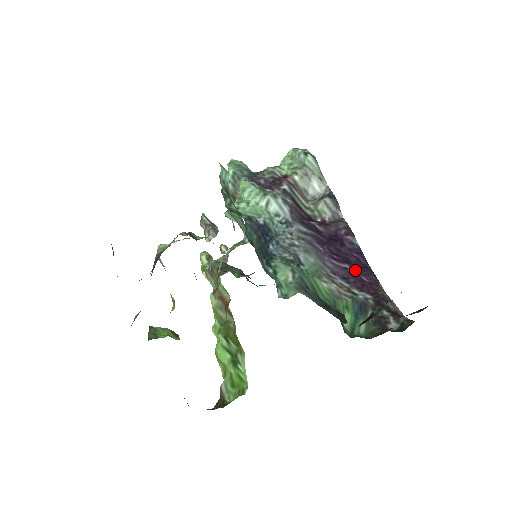
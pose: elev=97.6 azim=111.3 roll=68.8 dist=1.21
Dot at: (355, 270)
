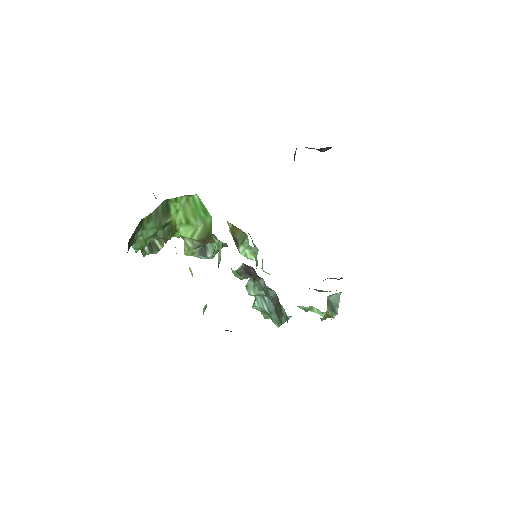
Dot at: occluded
